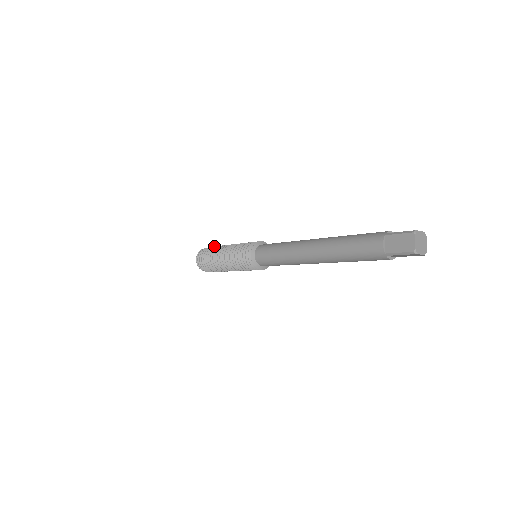
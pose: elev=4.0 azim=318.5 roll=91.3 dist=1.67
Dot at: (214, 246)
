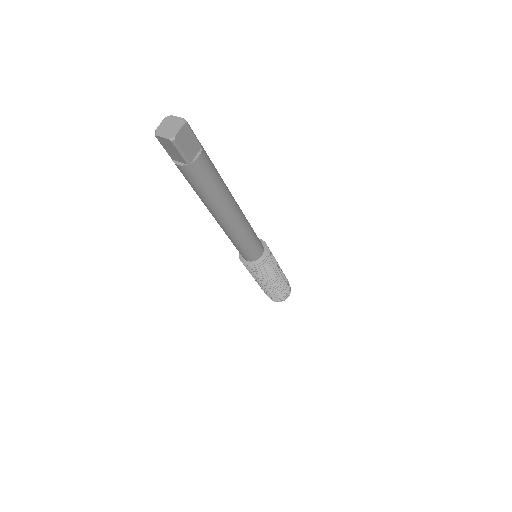
Dot at: occluded
